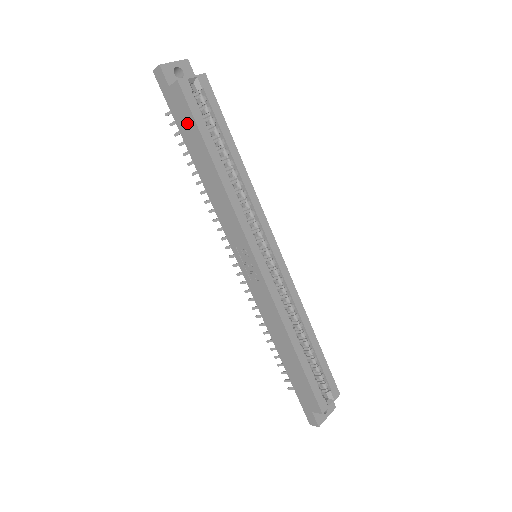
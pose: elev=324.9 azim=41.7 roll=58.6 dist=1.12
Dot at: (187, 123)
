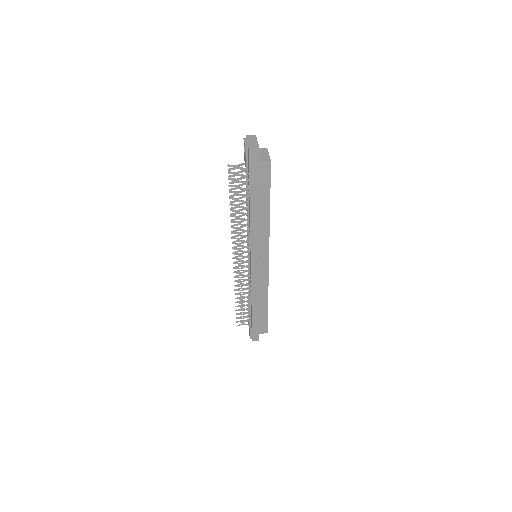
Dot at: (262, 185)
